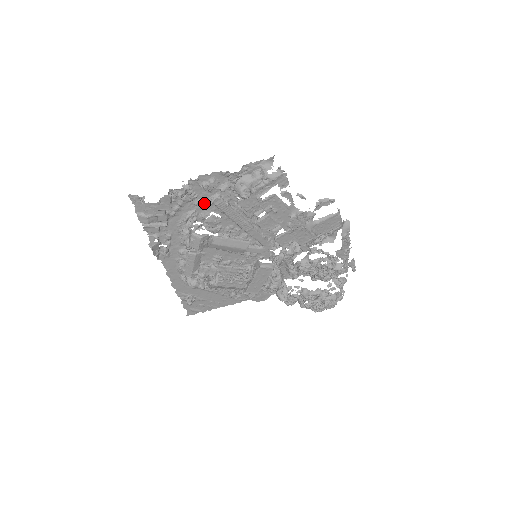
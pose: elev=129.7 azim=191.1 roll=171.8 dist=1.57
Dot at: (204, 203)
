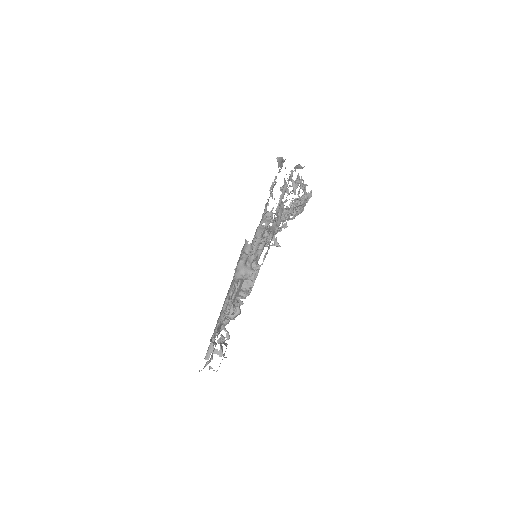
Dot at: occluded
